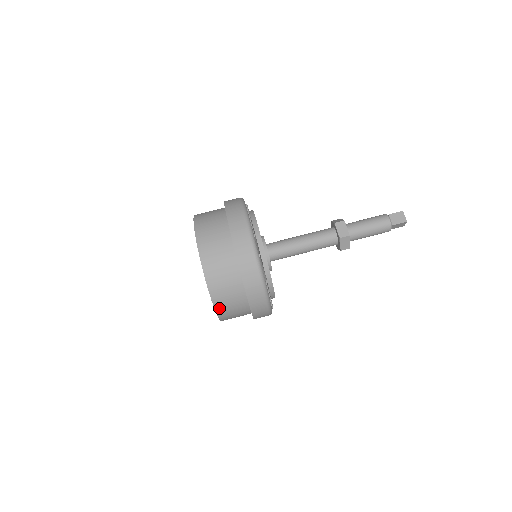
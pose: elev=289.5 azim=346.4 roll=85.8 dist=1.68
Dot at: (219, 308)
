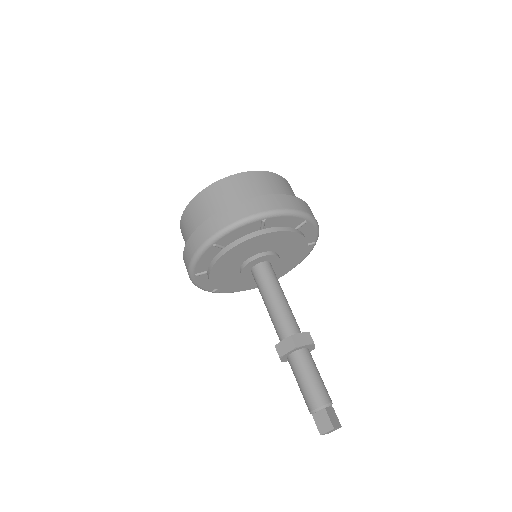
Dot at: occluded
